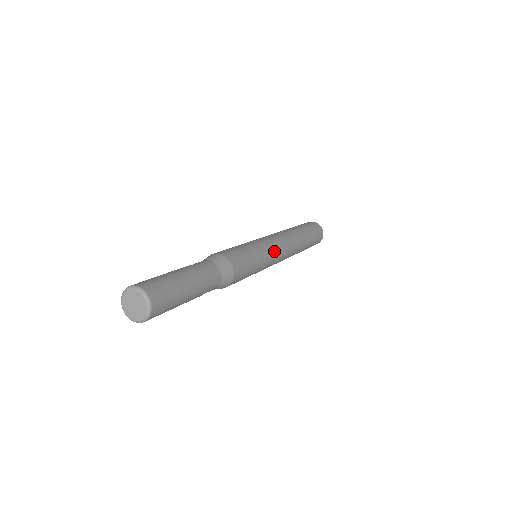
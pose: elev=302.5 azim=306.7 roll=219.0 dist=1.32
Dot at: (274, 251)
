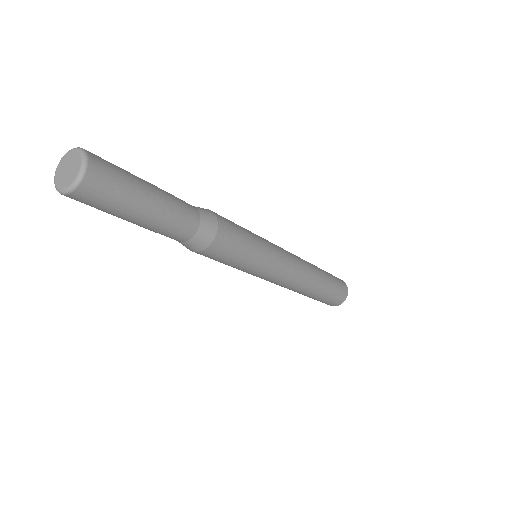
Dot at: (279, 258)
